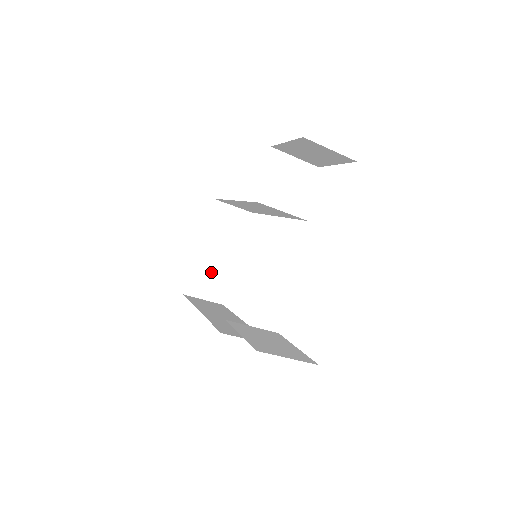
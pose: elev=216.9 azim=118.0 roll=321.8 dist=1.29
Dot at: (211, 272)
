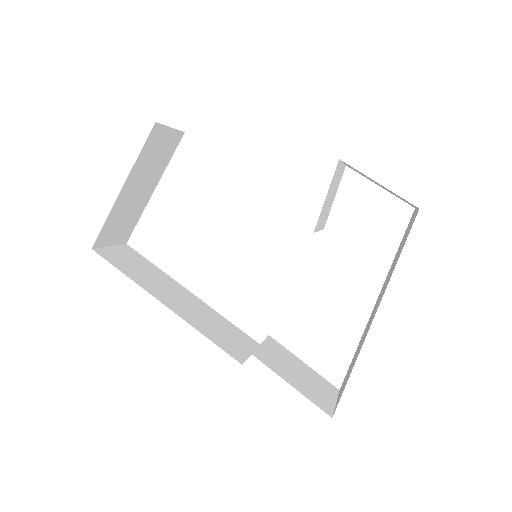
Dot at: (126, 213)
